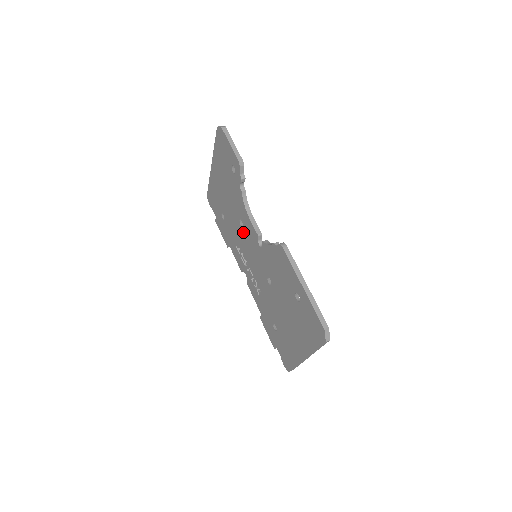
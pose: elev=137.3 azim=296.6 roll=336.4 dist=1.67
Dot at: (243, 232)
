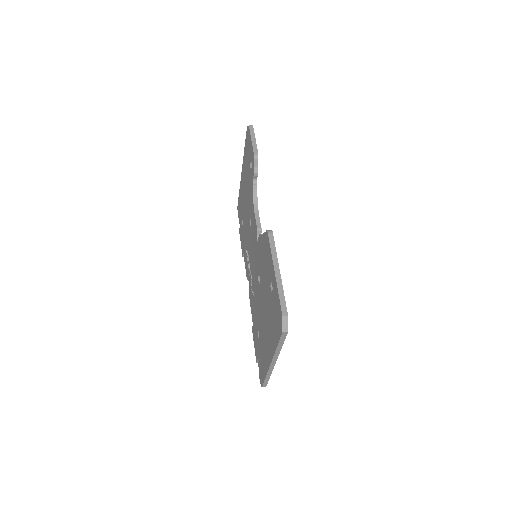
Dot at: (250, 232)
